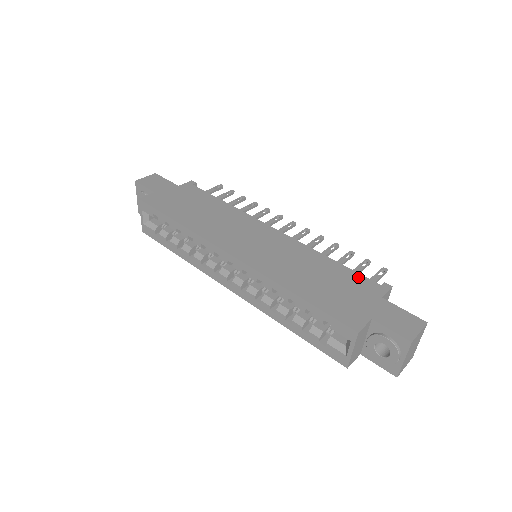
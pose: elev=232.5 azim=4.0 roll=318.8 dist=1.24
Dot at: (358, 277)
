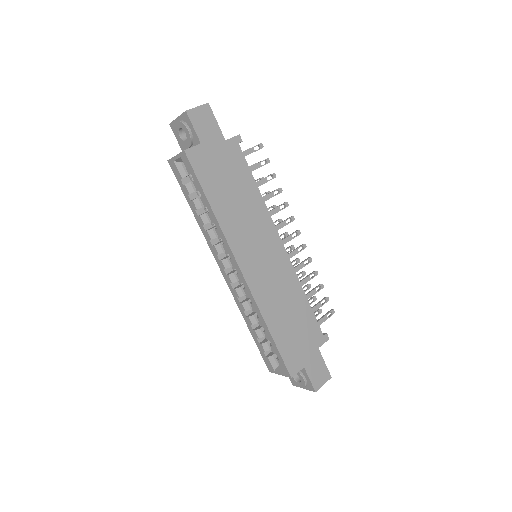
Dot at: (314, 324)
